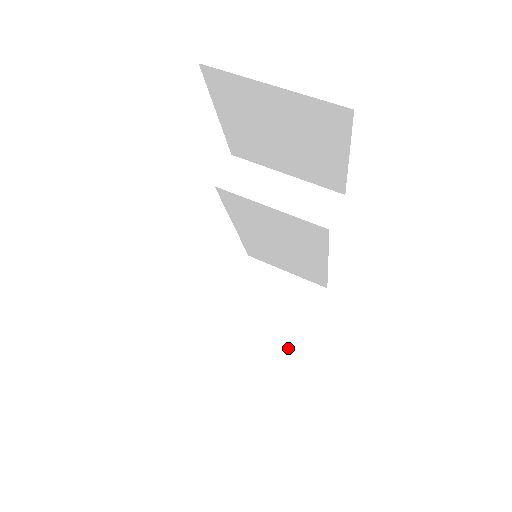
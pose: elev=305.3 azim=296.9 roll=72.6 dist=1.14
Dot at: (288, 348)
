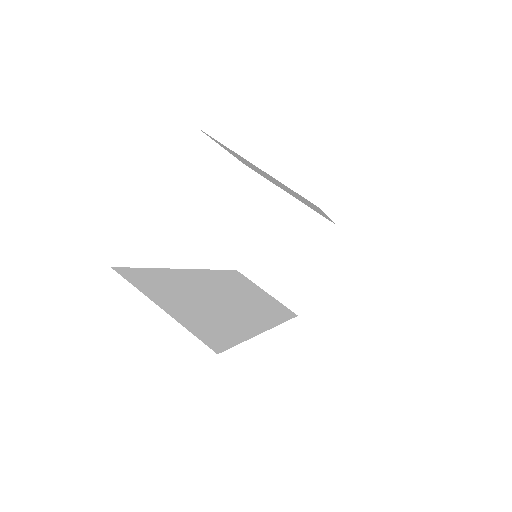
Dot at: (292, 306)
